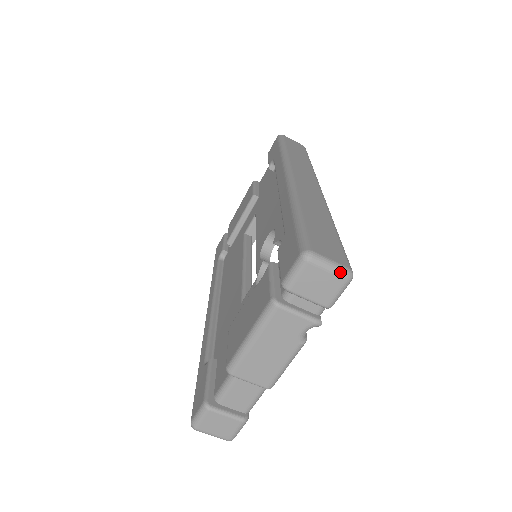
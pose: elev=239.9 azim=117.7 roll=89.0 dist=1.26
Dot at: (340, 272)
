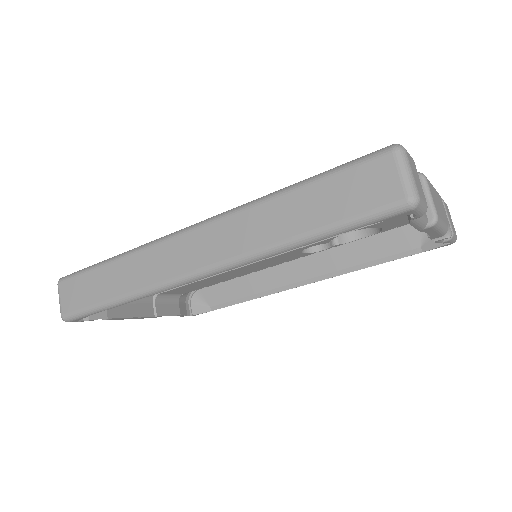
Dot at: occluded
